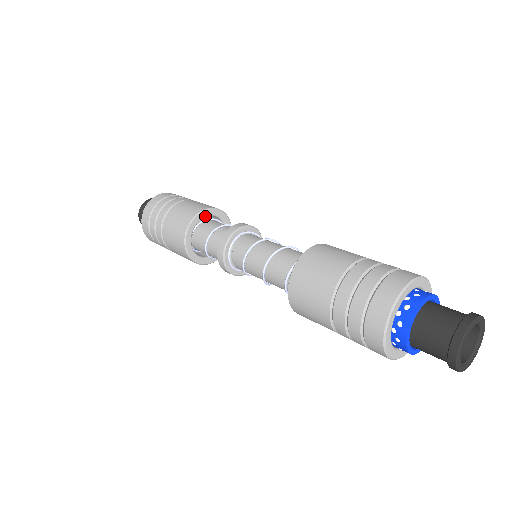
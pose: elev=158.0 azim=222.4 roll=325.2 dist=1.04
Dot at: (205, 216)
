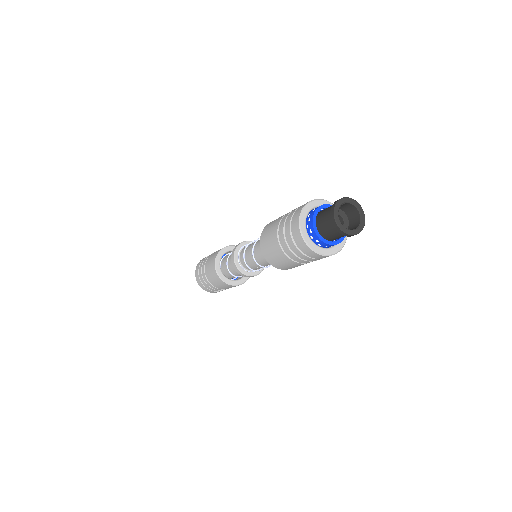
Dot at: occluded
